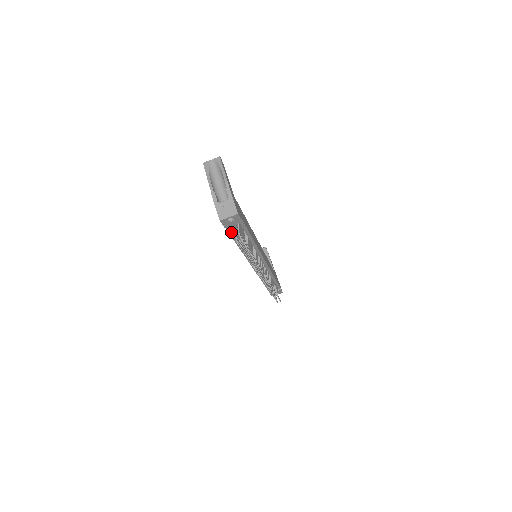
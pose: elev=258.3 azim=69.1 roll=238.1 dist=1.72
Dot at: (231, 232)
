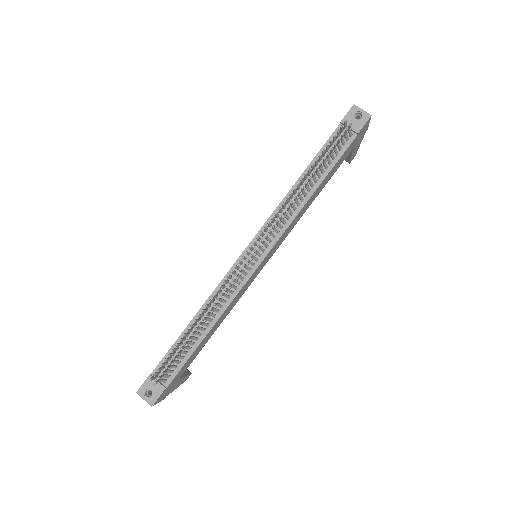
Dot at: occluded
